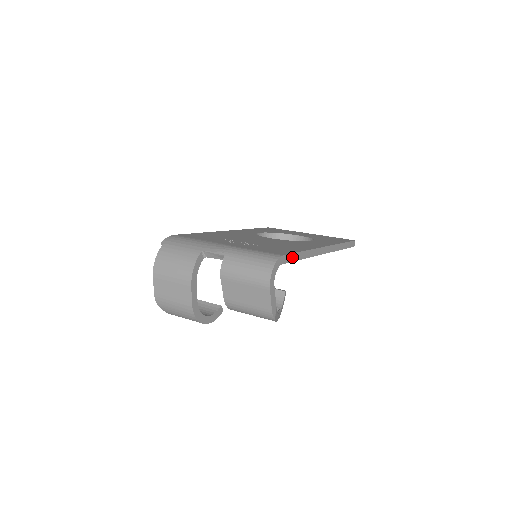
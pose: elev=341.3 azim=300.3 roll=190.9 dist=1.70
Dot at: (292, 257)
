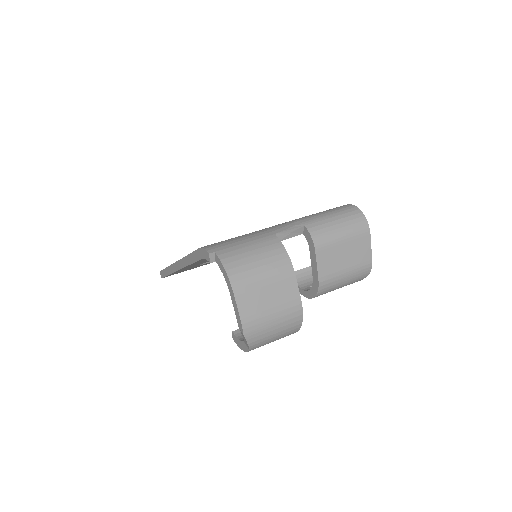
Dot at: occluded
